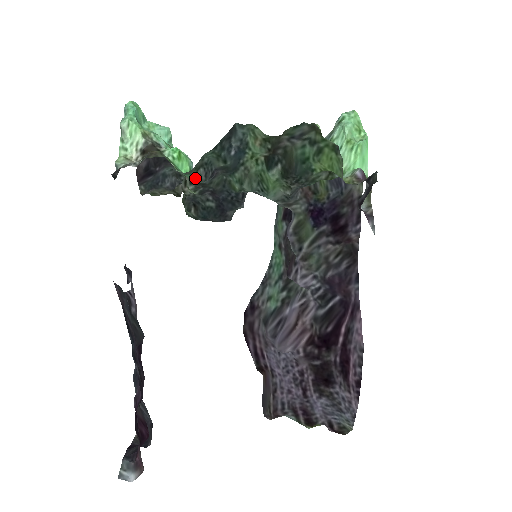
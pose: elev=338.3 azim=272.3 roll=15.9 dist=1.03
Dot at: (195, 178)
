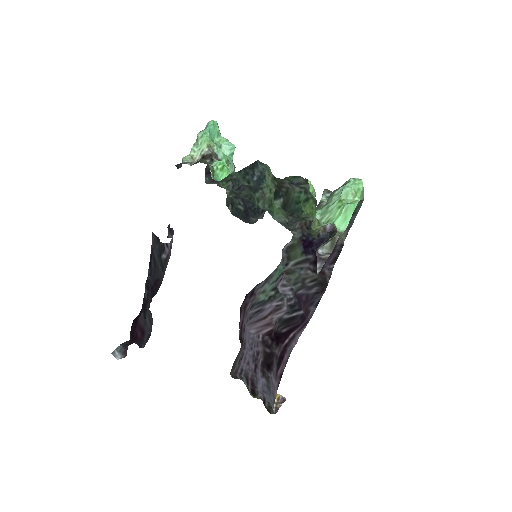
Dot at: (225, 186)
